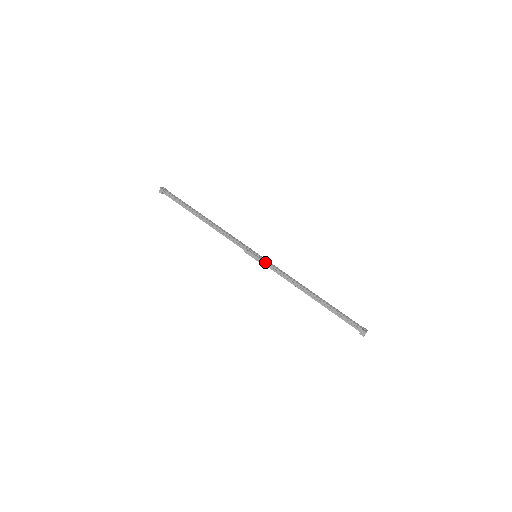
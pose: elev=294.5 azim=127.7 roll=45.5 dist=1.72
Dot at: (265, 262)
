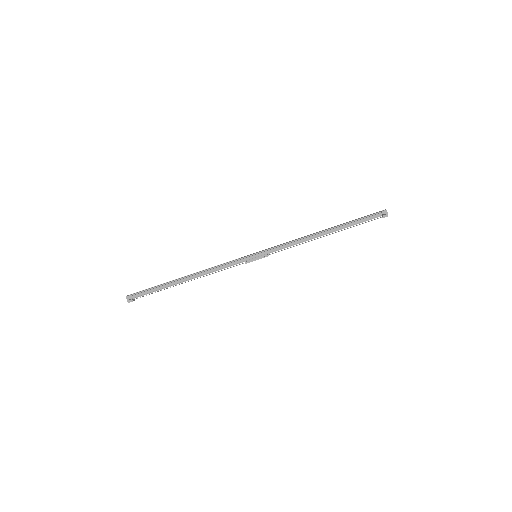
Dot at: (268, 253)
